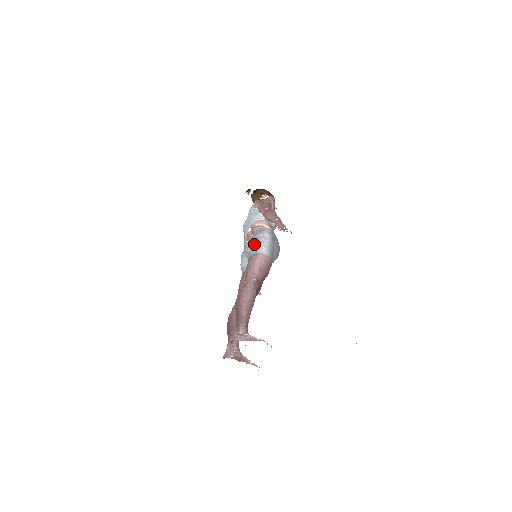
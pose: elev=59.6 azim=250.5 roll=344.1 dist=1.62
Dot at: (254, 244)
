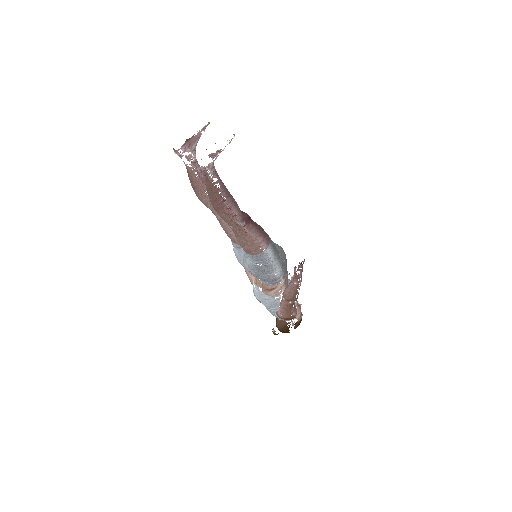
Dot at: occluded
